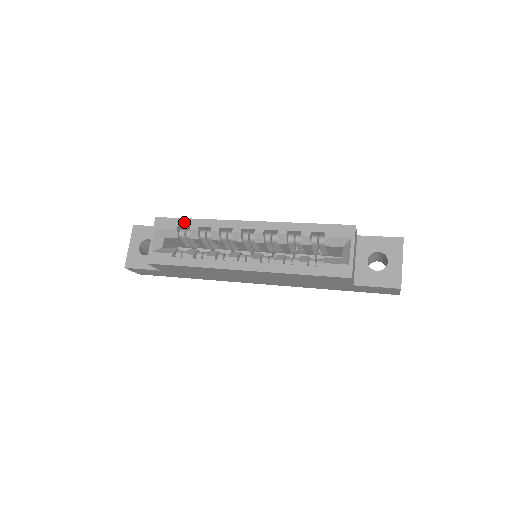
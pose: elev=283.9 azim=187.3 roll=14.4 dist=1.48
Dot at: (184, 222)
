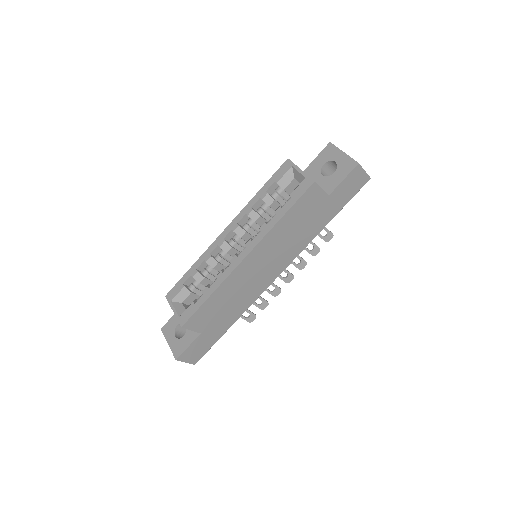
Dot at: (185, 277)
